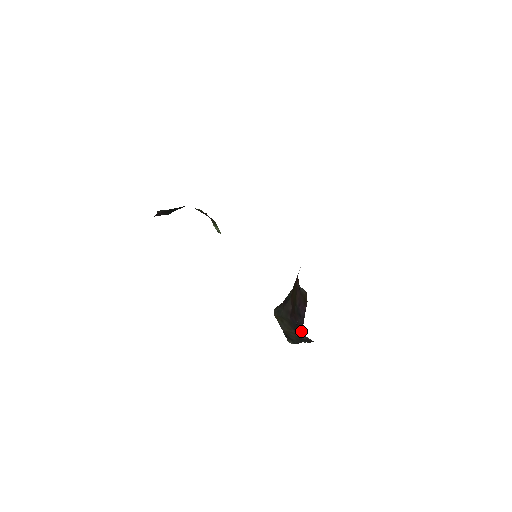
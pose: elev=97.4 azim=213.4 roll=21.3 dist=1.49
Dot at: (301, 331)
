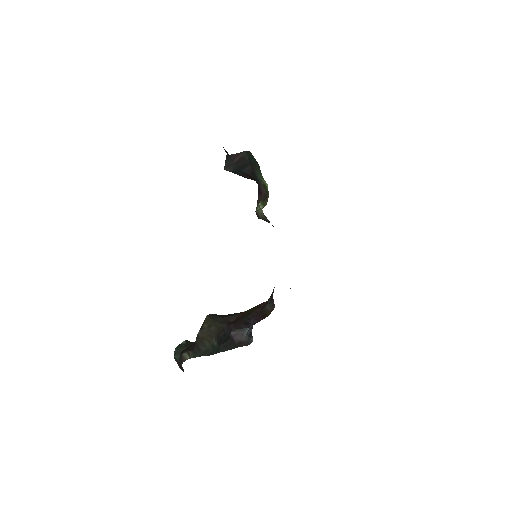
Dot at: (245, 329)
